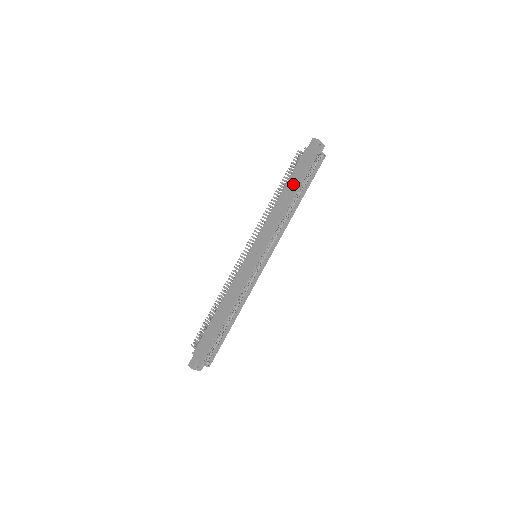
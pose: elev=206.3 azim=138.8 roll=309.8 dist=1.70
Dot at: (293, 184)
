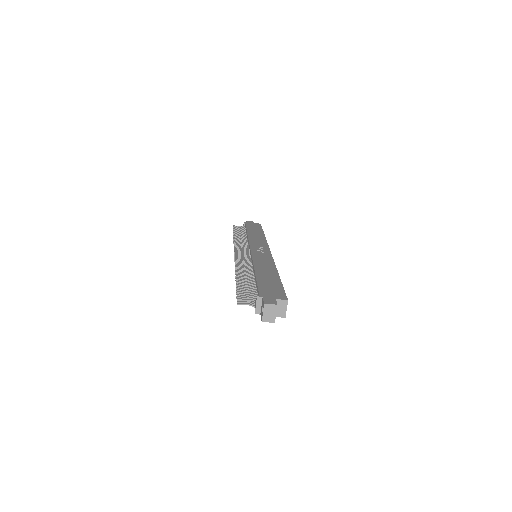
Dot at: (256, 230)
